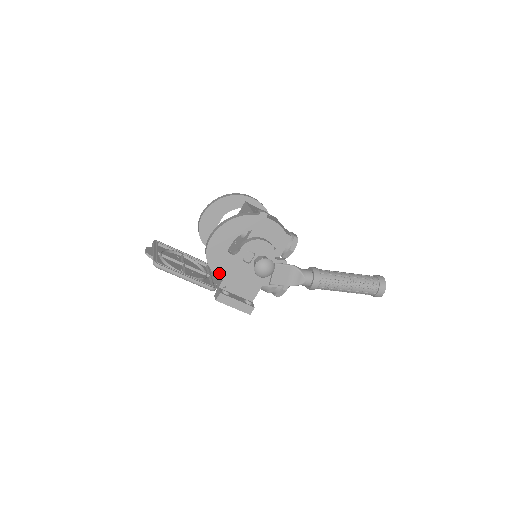
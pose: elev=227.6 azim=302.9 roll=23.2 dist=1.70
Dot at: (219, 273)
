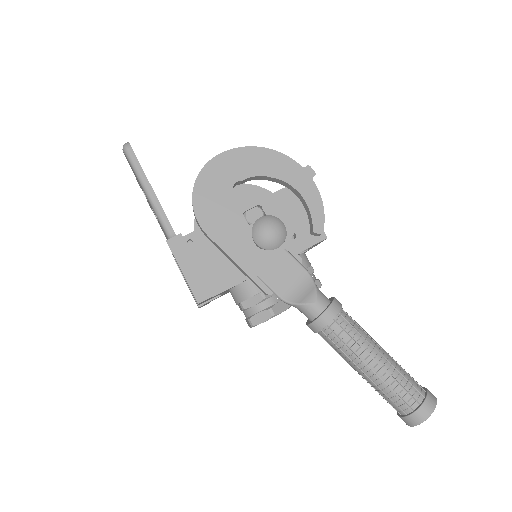
Dot at: (199, 208)
